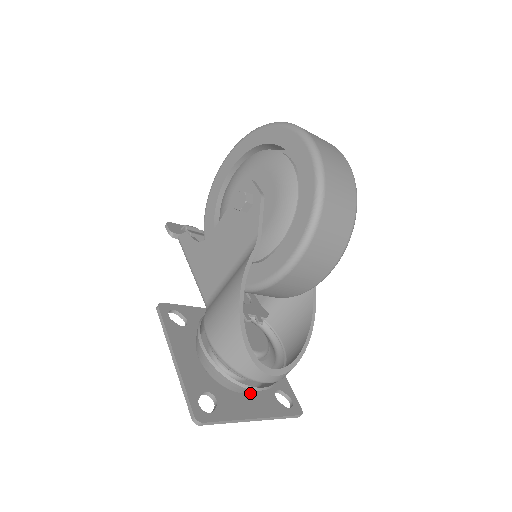
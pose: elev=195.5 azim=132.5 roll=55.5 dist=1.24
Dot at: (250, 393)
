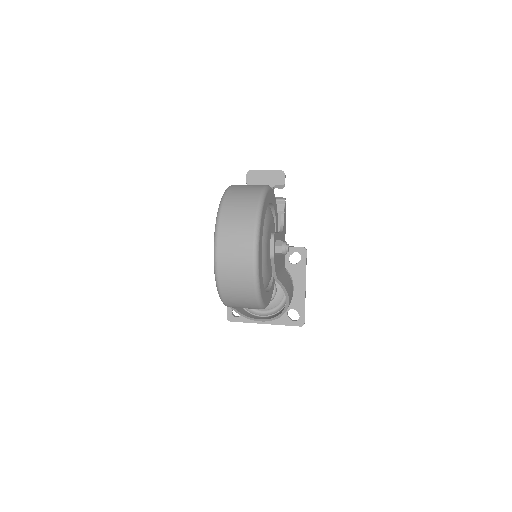
Dot at: occluded
